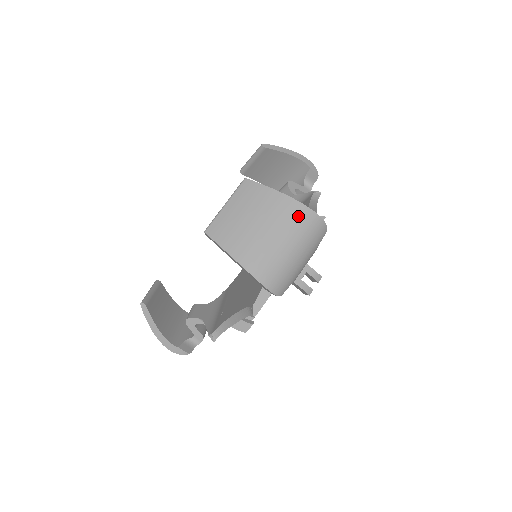
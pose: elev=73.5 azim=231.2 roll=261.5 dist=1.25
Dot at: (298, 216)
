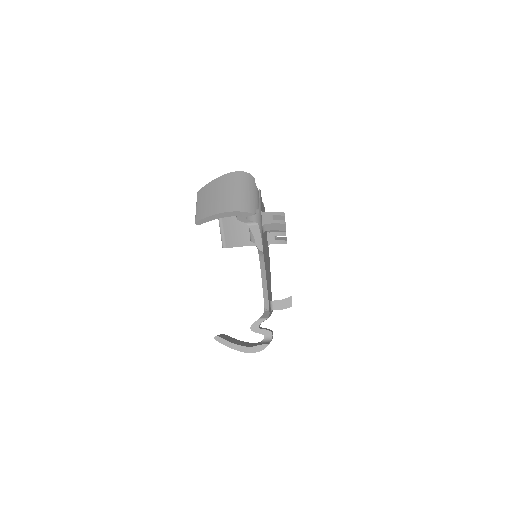
Dot at: (231, 178)
